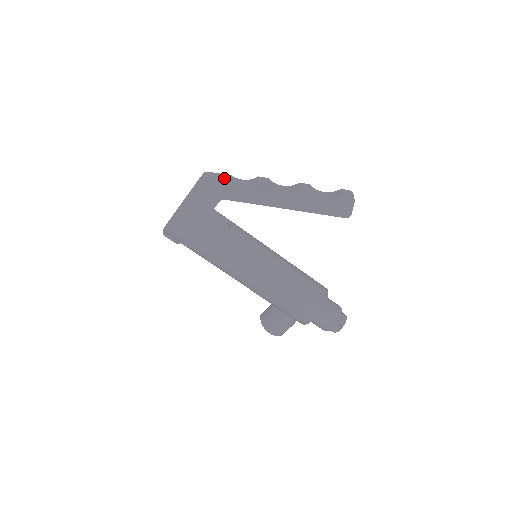
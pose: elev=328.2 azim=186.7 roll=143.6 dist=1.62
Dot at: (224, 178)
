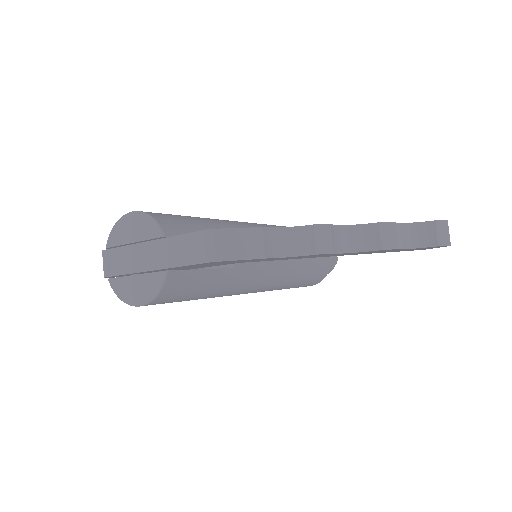
Dot at: (254, 249)
